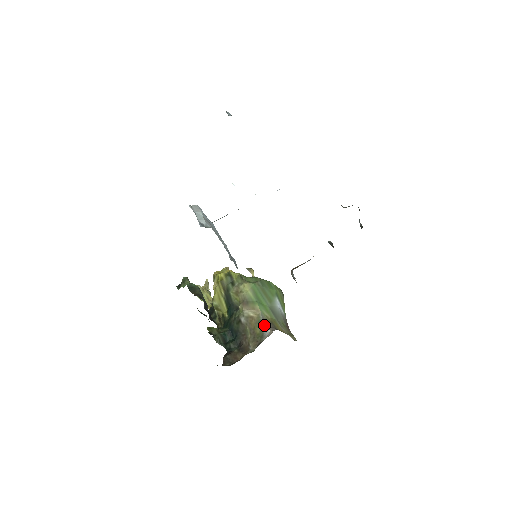
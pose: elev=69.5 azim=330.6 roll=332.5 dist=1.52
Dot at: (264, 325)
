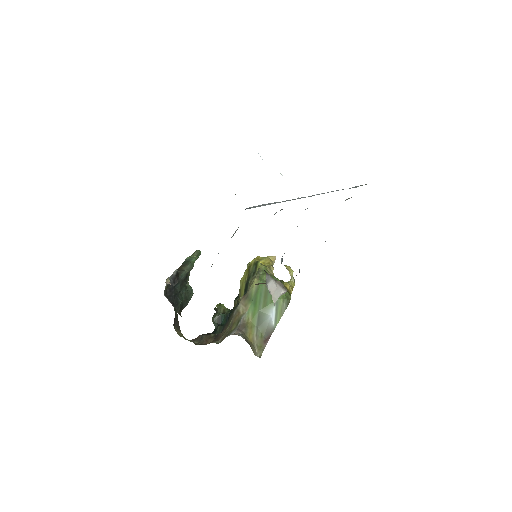
Dot at: (238, 325)
